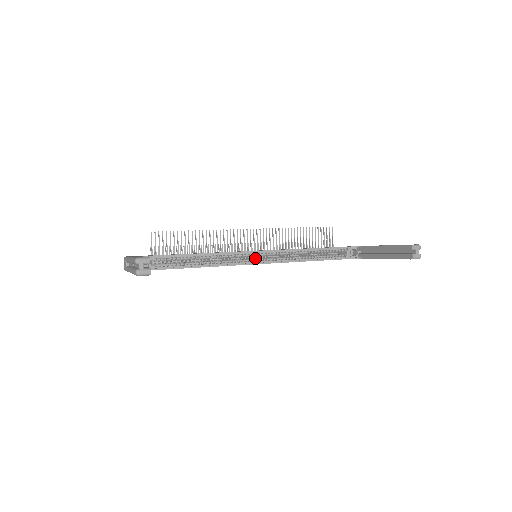
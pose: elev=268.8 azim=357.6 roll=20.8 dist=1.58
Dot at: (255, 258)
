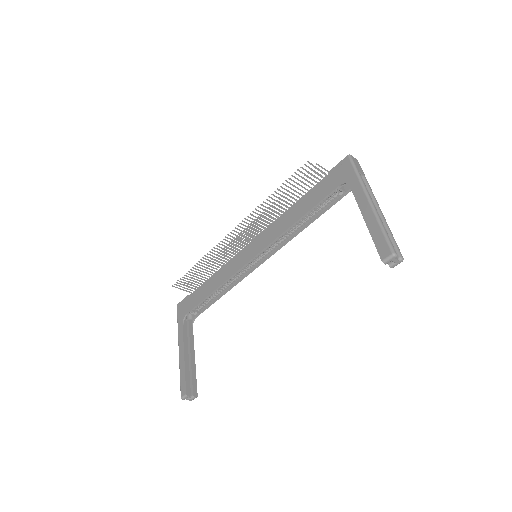
Dot at: (257, 258)
